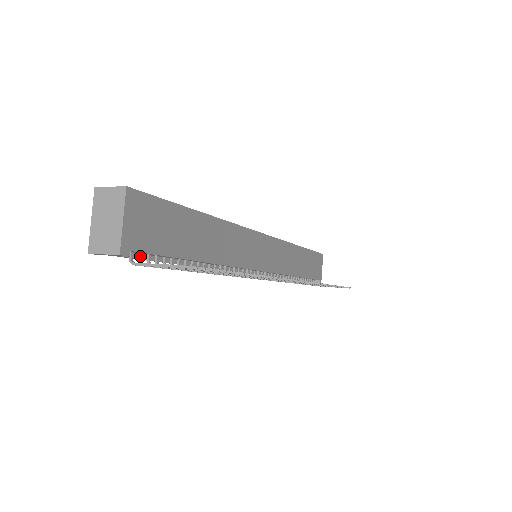
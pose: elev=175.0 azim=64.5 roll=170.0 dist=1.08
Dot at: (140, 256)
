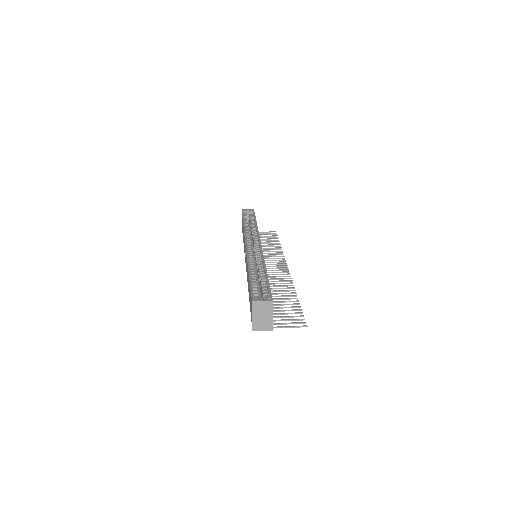
Dot at: occluded
